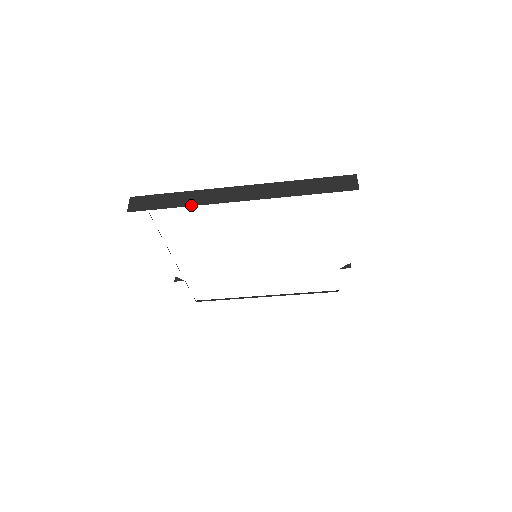
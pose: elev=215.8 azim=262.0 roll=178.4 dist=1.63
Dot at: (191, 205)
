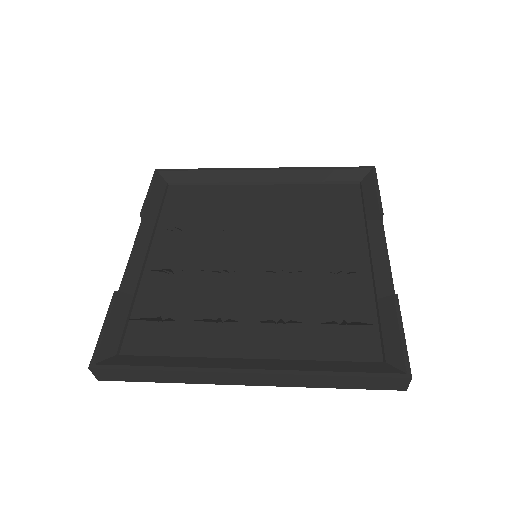
Dot at: occluded
